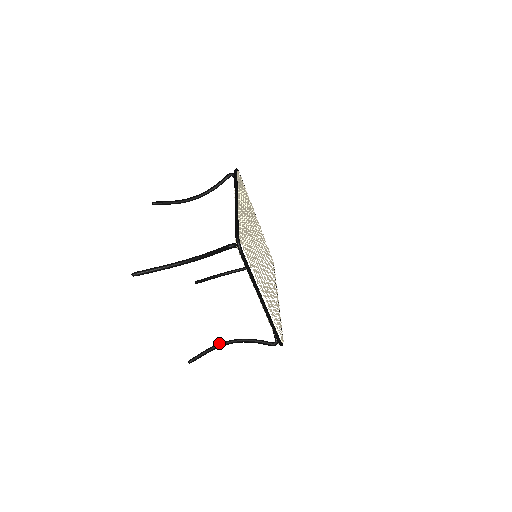
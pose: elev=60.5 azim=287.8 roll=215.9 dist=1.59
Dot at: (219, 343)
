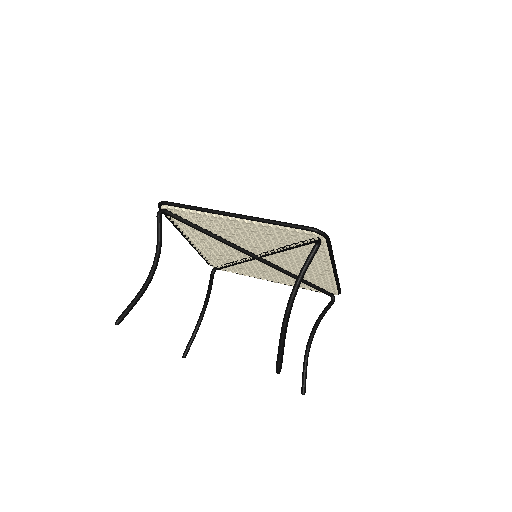
Dot at: (285, 320)
